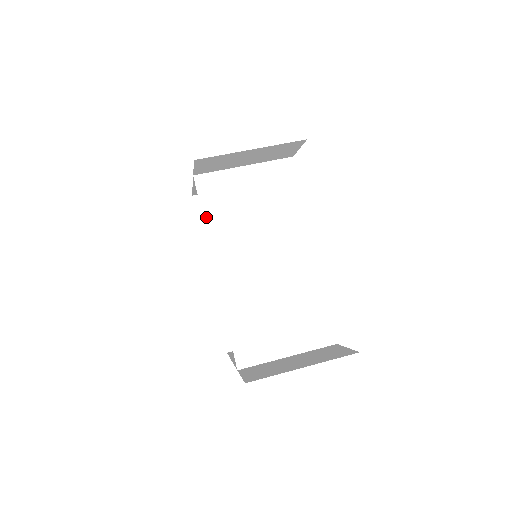
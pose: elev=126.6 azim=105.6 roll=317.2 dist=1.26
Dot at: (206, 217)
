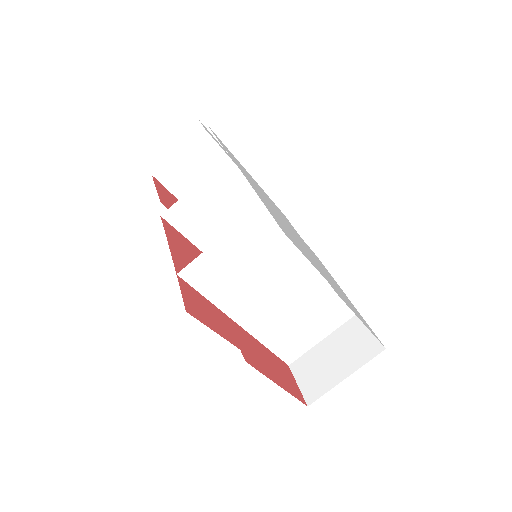
Dot at: (208, 296)
